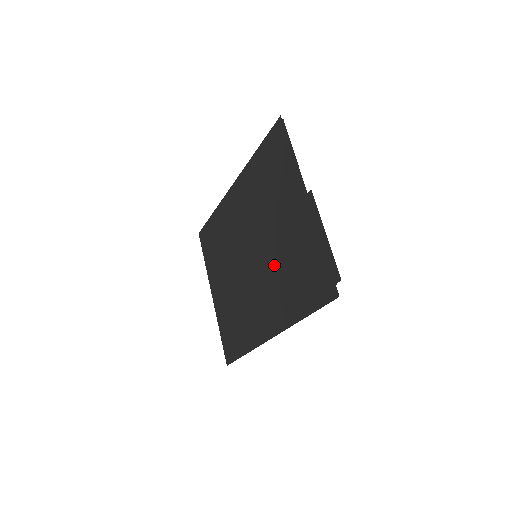
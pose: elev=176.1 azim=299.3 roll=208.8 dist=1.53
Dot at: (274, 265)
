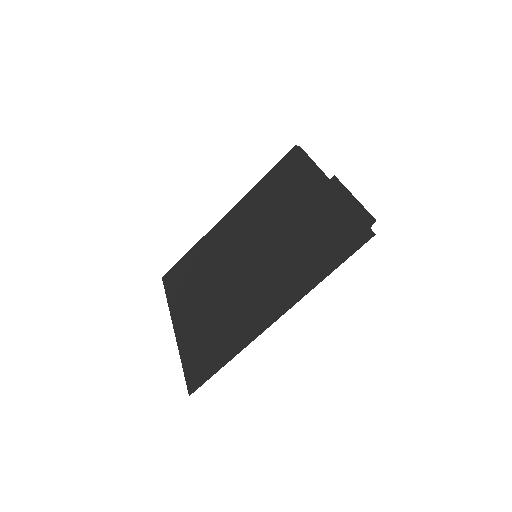
Dot at: (284, 251)
